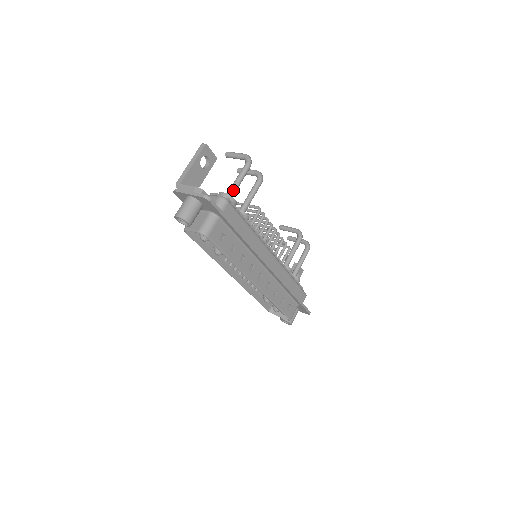
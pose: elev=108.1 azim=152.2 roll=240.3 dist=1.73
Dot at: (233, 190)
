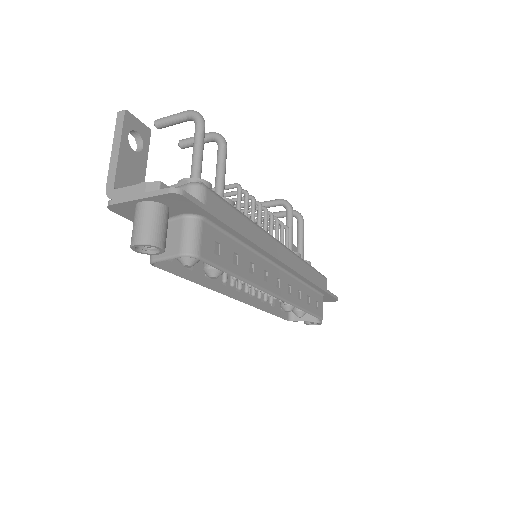
Dot at: (197, 170)
